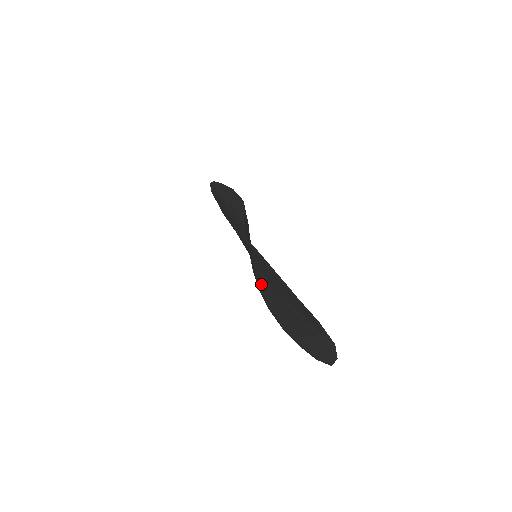
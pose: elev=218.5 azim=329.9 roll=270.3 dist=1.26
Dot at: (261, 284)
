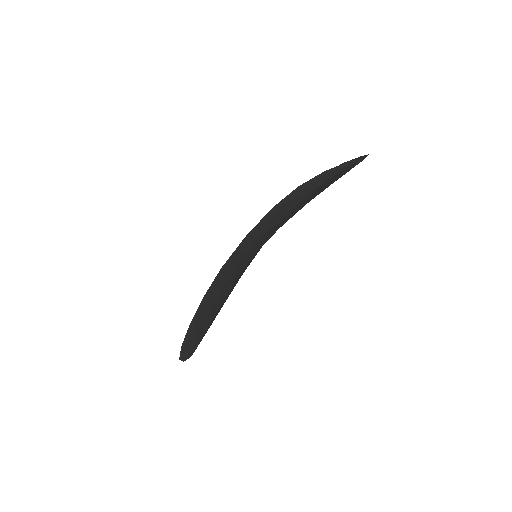
Dot at: occluded
